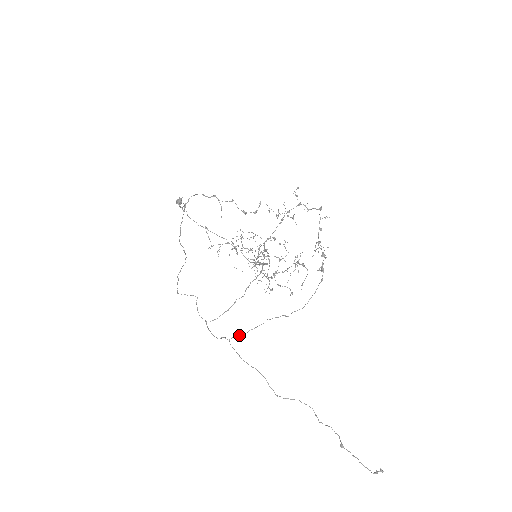
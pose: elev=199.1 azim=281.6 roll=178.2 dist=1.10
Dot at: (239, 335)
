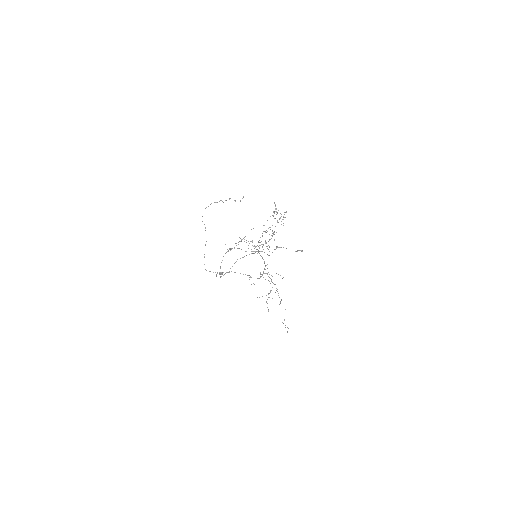
Dot at: occluded
